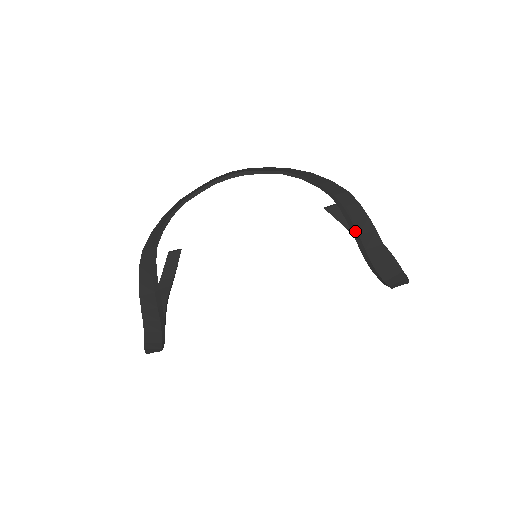
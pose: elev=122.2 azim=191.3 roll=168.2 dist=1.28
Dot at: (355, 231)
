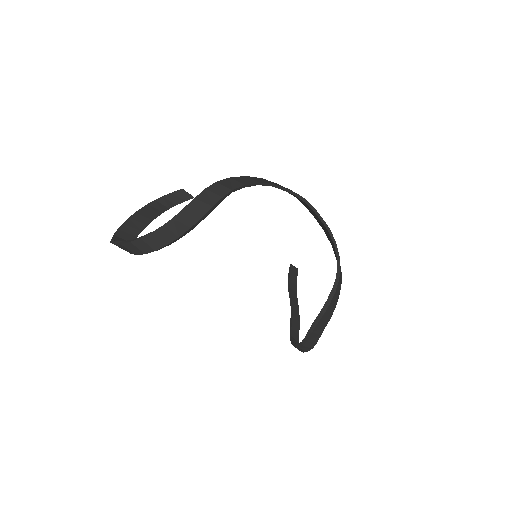
Dot at: (331, 299)
